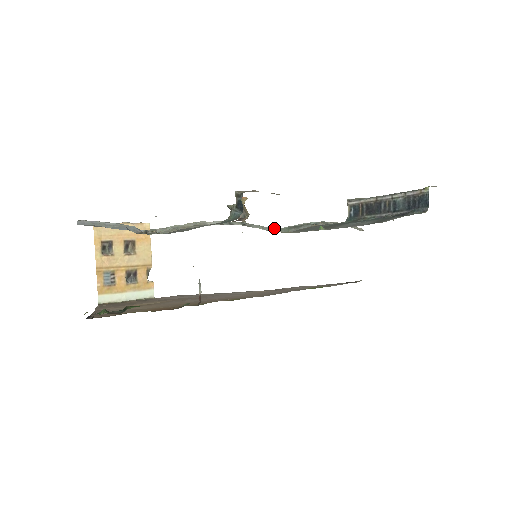
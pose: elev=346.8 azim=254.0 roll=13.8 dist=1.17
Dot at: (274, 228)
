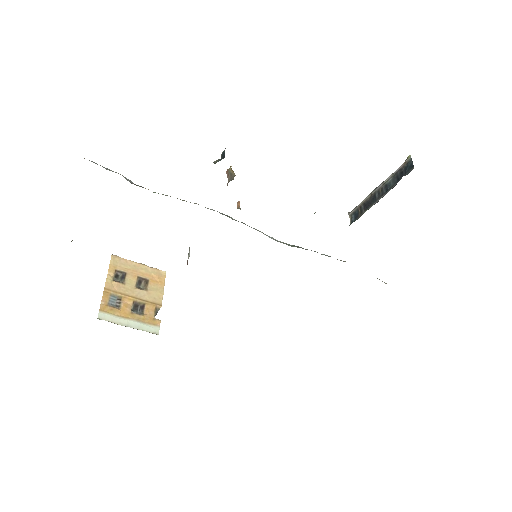
Dot at: (277, 240)
